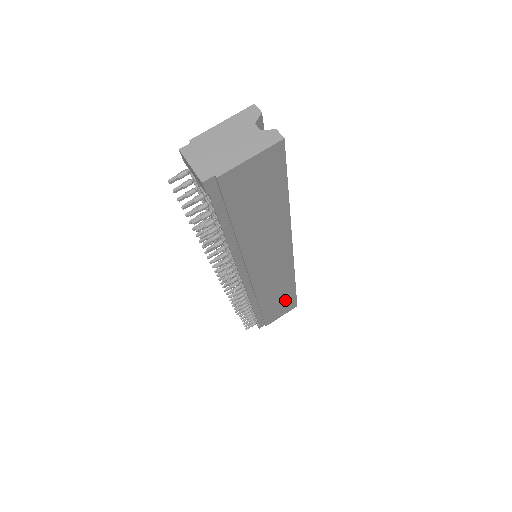
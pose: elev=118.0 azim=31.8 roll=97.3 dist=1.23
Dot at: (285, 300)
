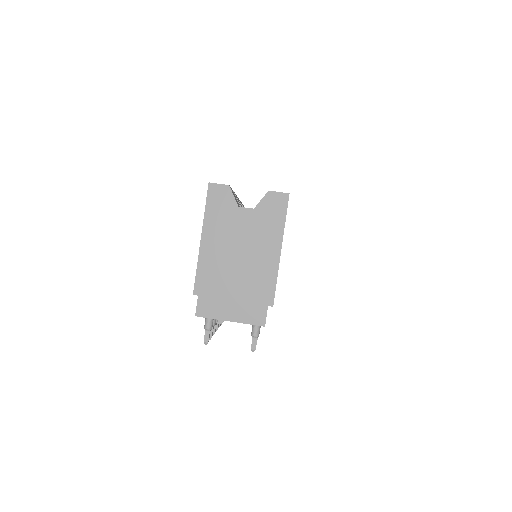
Dot at: occluded
